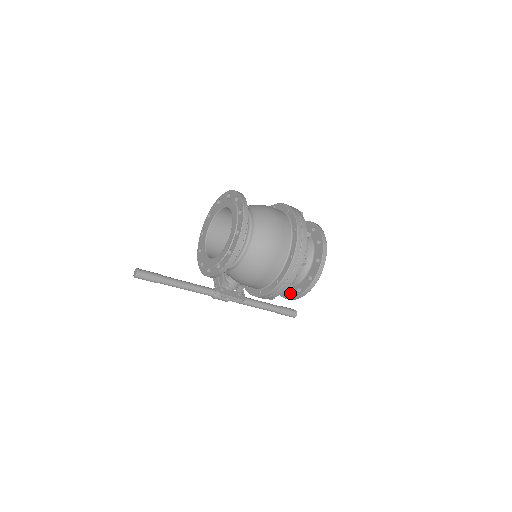
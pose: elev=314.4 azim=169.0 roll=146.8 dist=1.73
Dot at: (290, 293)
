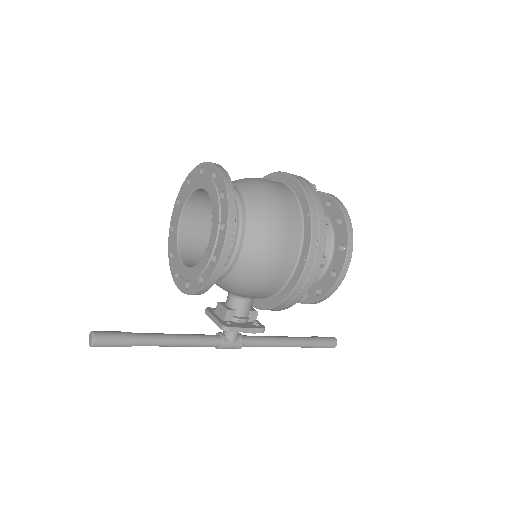
Dot at: (323, 288)
